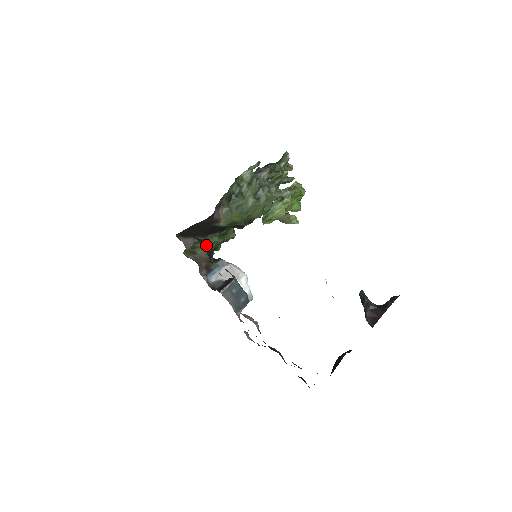
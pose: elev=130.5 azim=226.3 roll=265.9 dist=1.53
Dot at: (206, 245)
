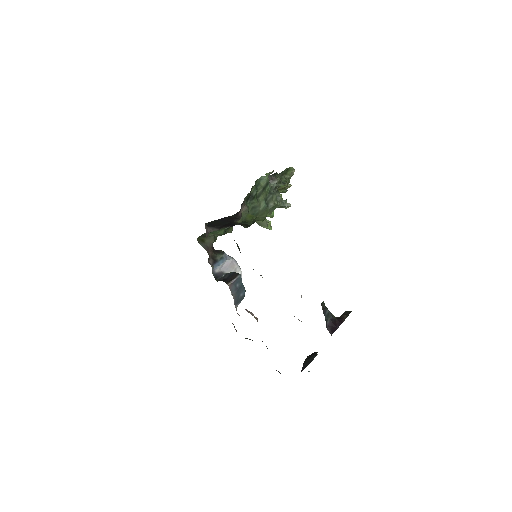
Dot at: occluded
